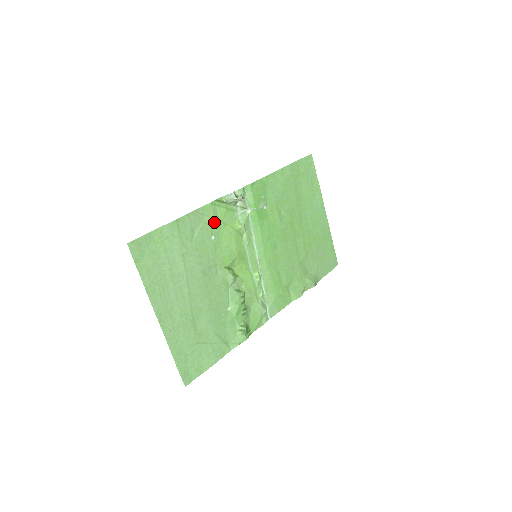
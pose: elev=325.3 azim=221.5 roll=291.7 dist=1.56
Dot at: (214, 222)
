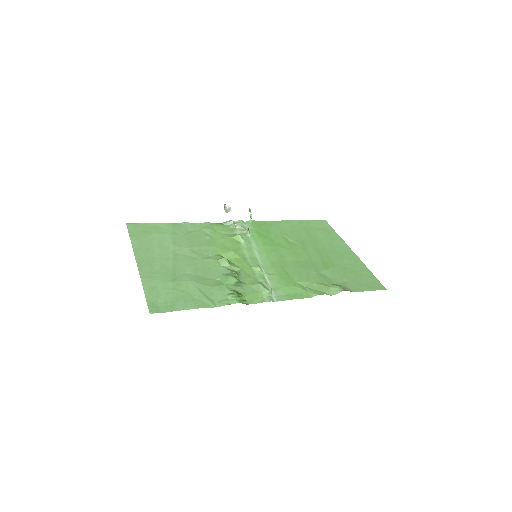
Dot at: (210, 231)
